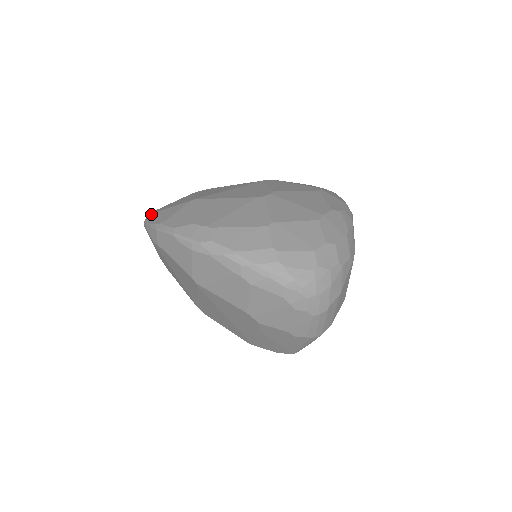
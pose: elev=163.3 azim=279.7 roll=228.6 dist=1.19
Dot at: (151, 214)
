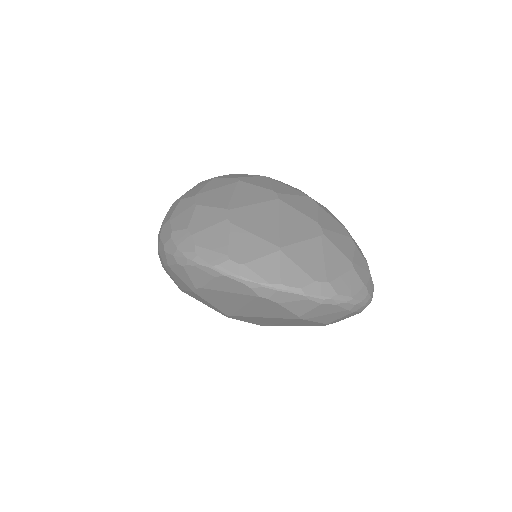
Dot at: (233, 265)
